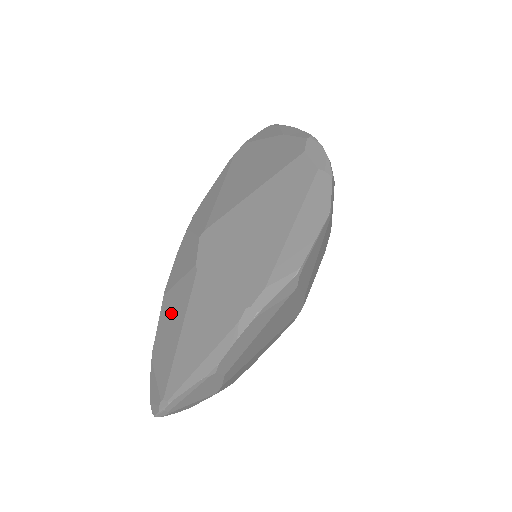
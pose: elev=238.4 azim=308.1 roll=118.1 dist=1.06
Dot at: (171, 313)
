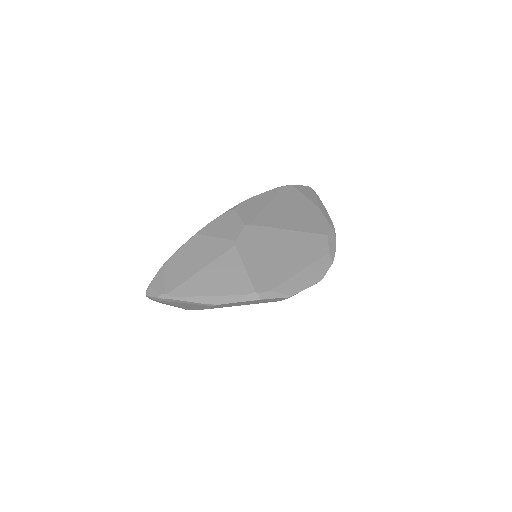
Dot at: (199, 250)
